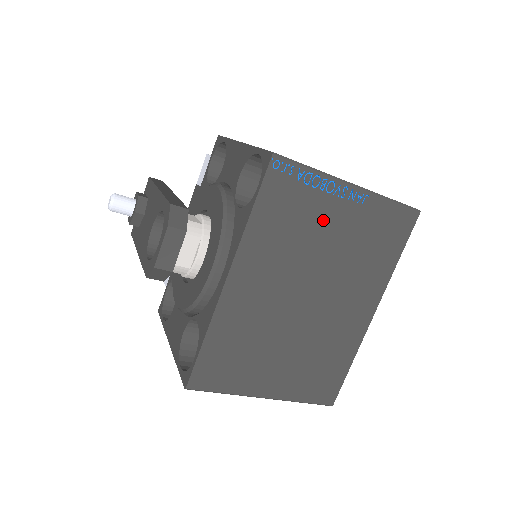
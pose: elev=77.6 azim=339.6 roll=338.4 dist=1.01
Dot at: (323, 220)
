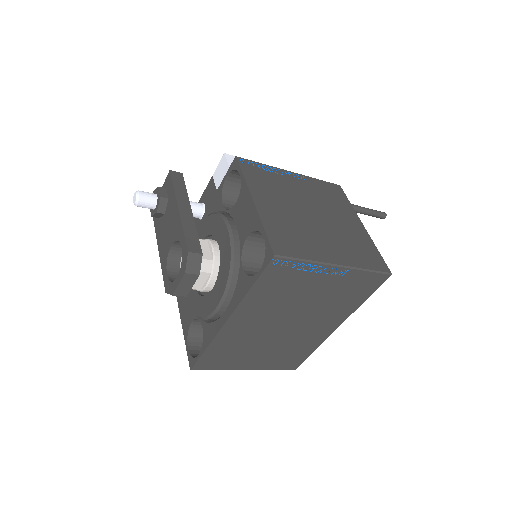
Dot at: (308, 286)
